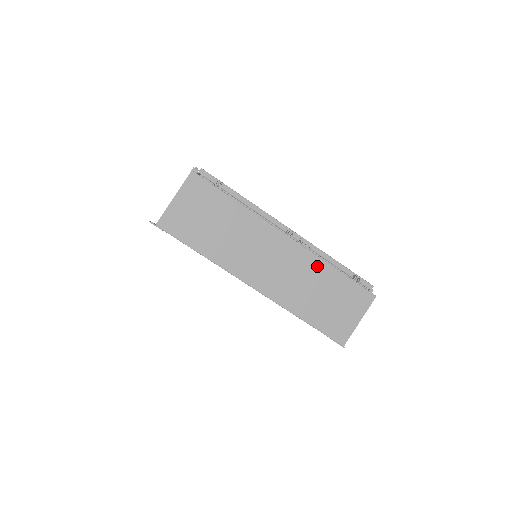
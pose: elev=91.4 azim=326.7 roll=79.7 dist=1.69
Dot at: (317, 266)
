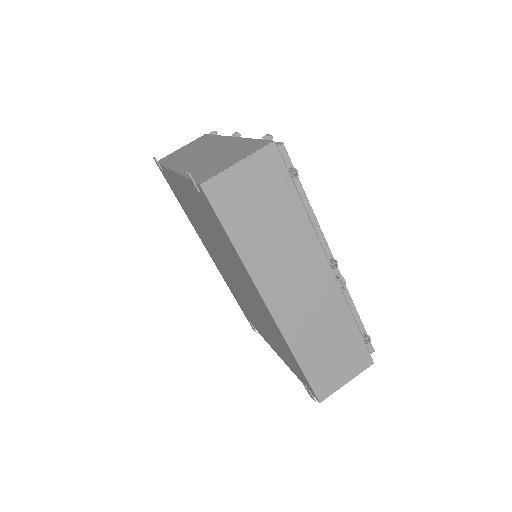
Dot at: (340, 311)
